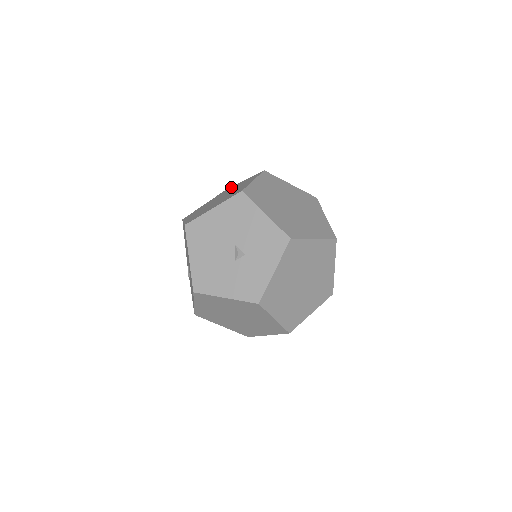
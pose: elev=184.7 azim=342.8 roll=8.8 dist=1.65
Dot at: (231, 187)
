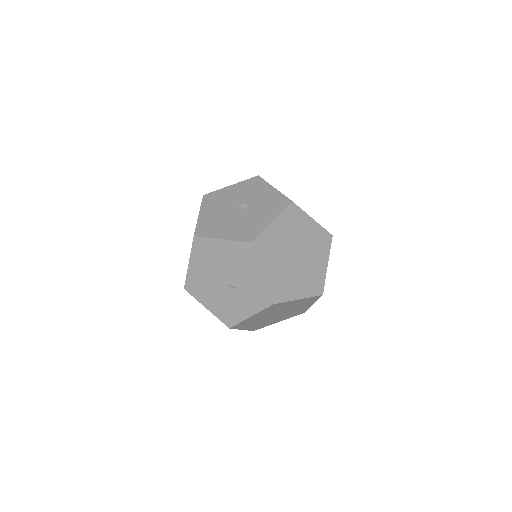
Dot at: occluded
